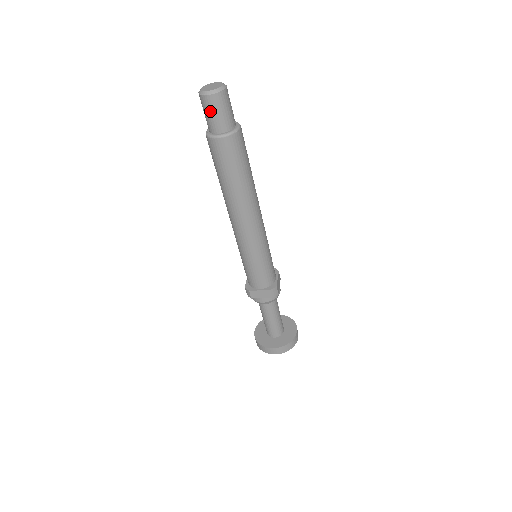
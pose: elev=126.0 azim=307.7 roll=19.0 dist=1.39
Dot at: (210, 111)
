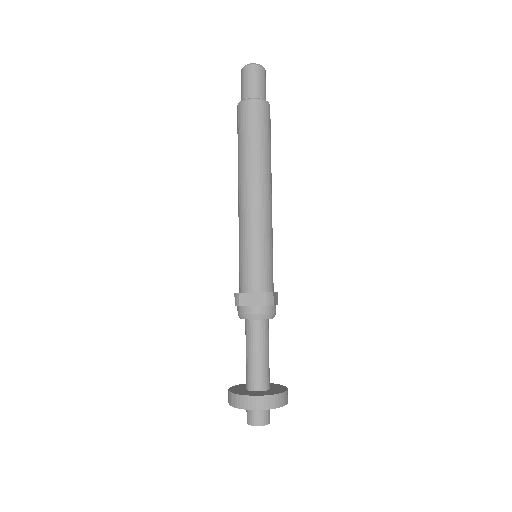
Dot at: (247, 79)
